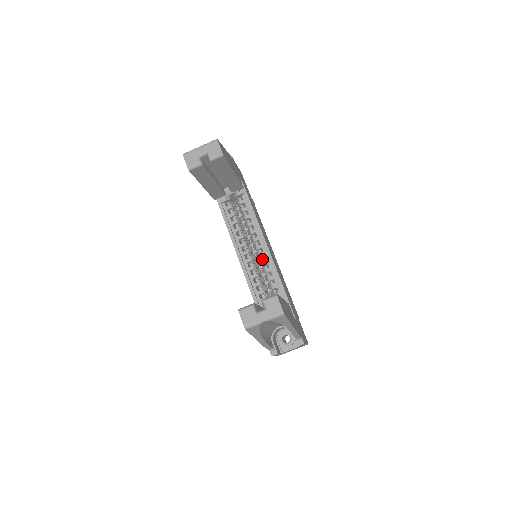
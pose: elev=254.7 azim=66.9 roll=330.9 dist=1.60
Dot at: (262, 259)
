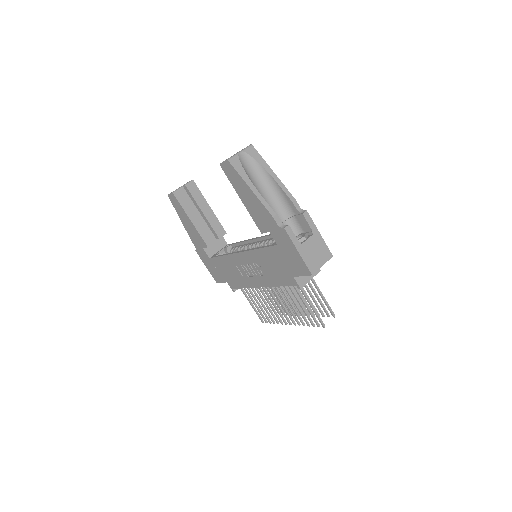
Dot at: (258, 245)
